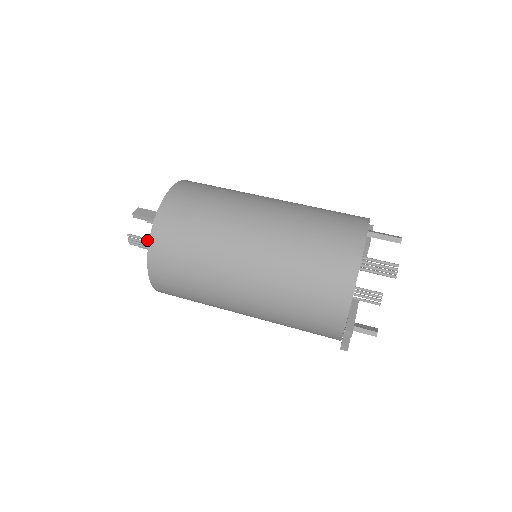
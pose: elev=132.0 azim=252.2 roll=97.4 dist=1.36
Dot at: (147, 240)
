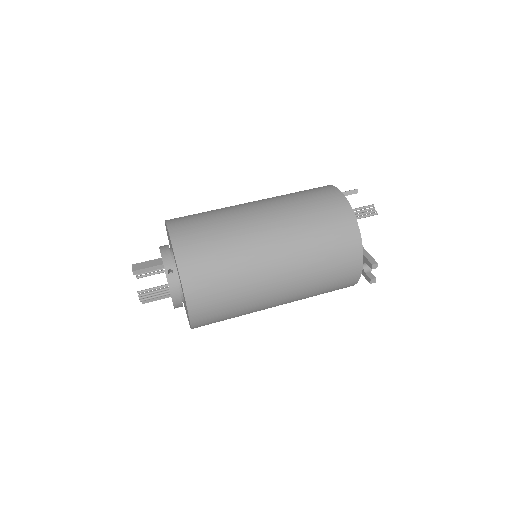
Dot at: occluded
